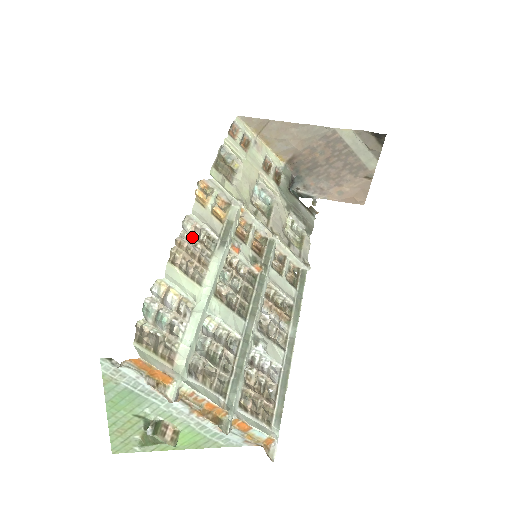
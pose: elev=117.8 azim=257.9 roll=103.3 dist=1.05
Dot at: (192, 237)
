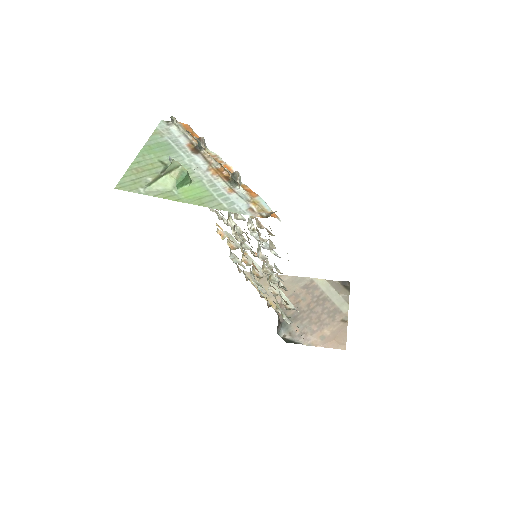
Dot at: occluded
